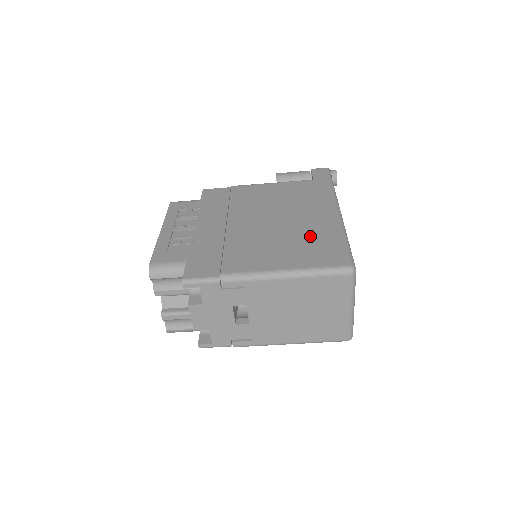
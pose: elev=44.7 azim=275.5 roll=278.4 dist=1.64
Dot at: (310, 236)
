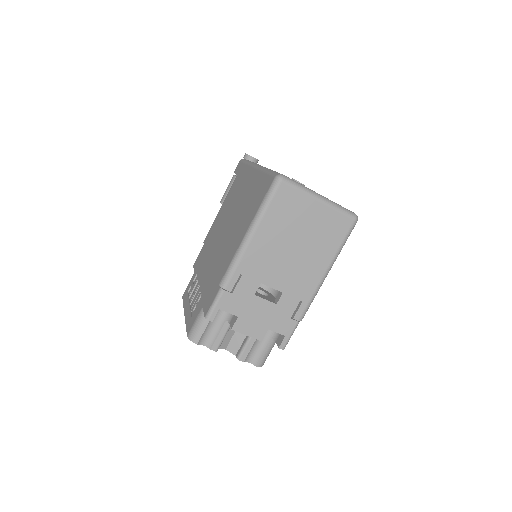
Dot at: (249, 199)
